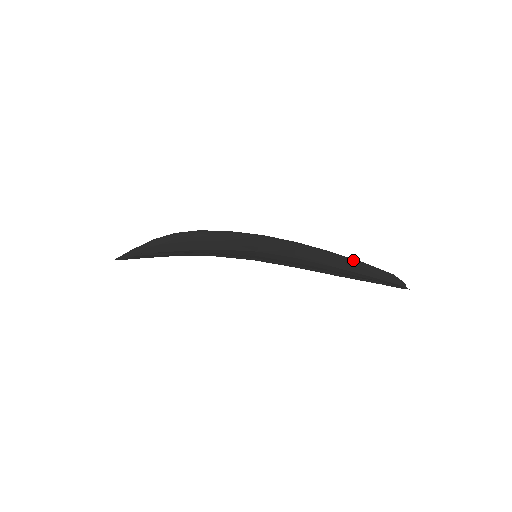
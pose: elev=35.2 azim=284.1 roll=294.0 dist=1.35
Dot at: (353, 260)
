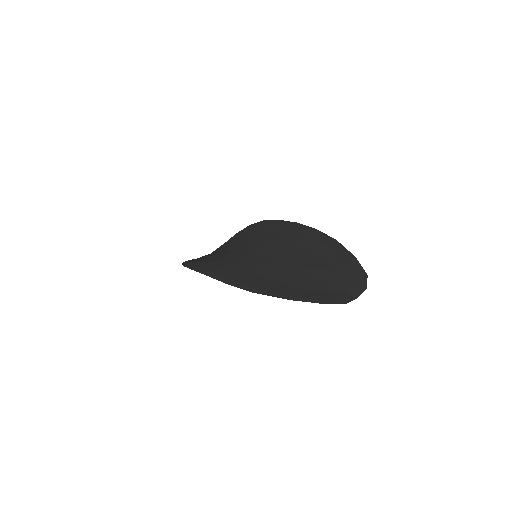
Dot at: (343, 253)
